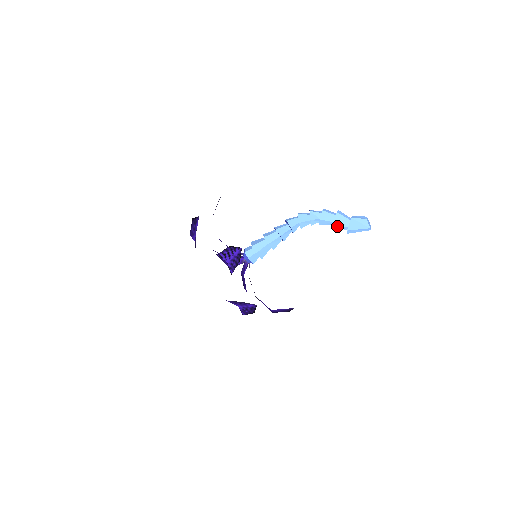
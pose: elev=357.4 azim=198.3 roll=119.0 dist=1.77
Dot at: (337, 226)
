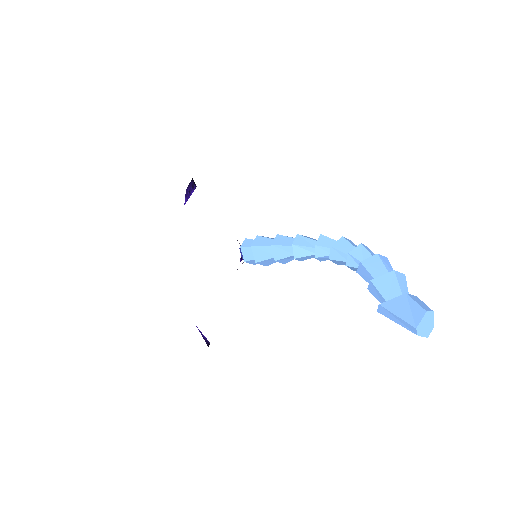
Dot at: (374, 289)
